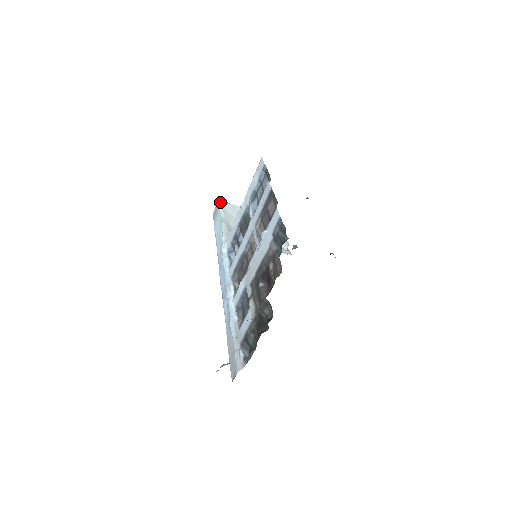
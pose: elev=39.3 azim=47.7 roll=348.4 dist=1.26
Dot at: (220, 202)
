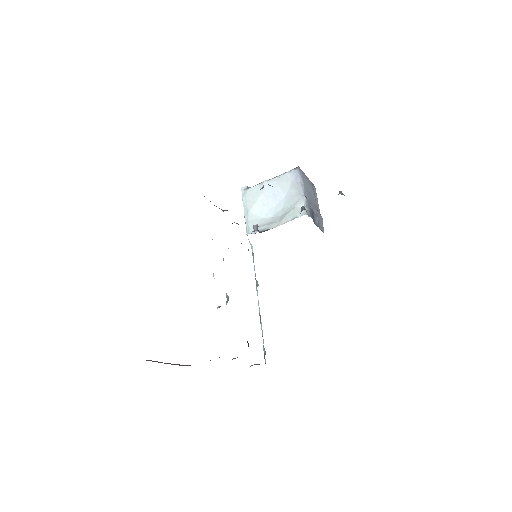
Dot at: (242, 192)
